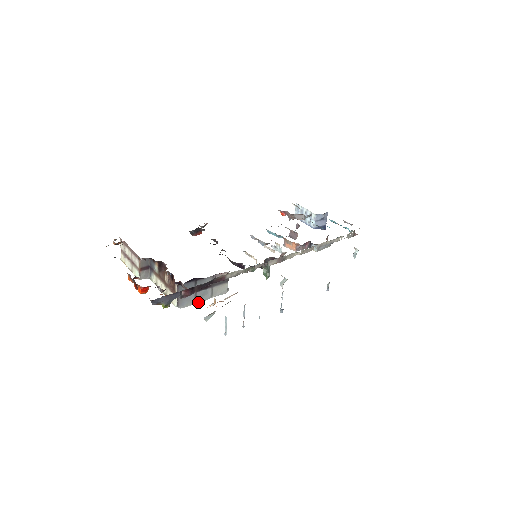
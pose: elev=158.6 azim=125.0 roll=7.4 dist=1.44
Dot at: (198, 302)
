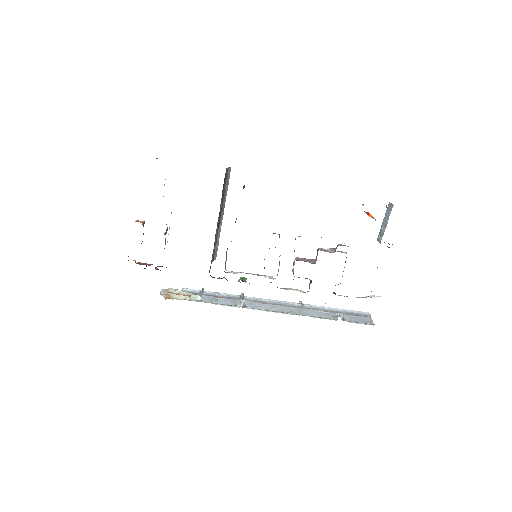
Dot at: occluded
